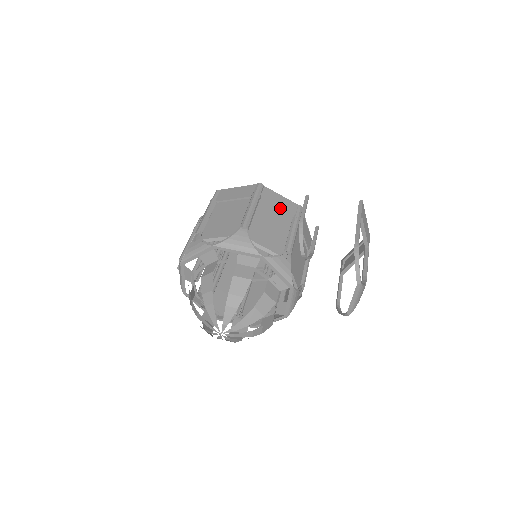
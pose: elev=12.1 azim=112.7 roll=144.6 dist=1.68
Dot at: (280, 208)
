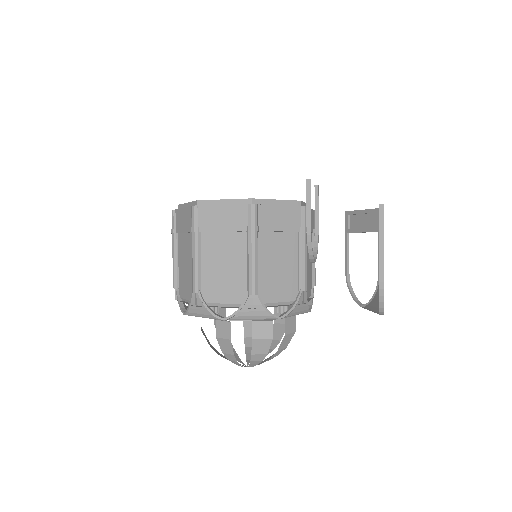
Dot at: (283, 229)
